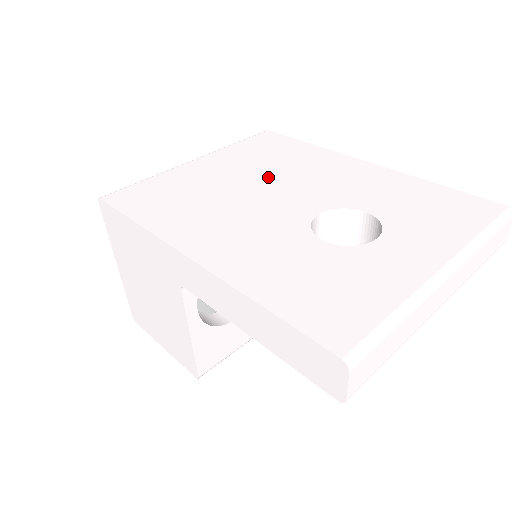
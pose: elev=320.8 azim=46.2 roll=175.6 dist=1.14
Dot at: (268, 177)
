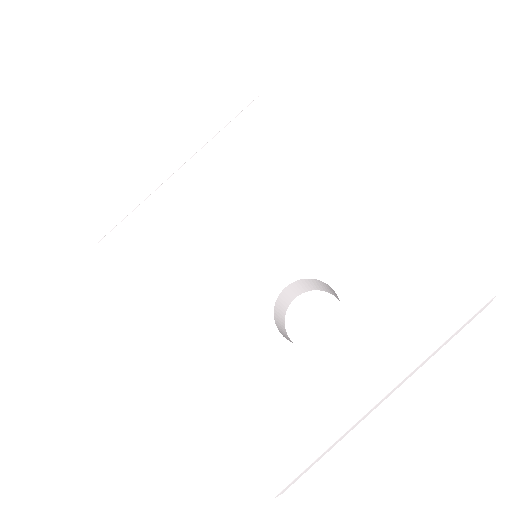
Dot at: (246, 211)
